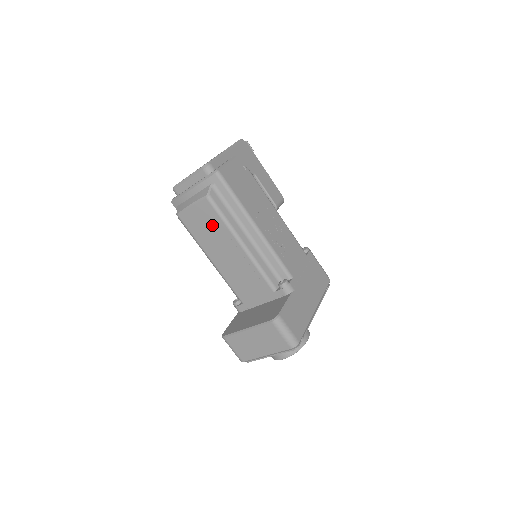
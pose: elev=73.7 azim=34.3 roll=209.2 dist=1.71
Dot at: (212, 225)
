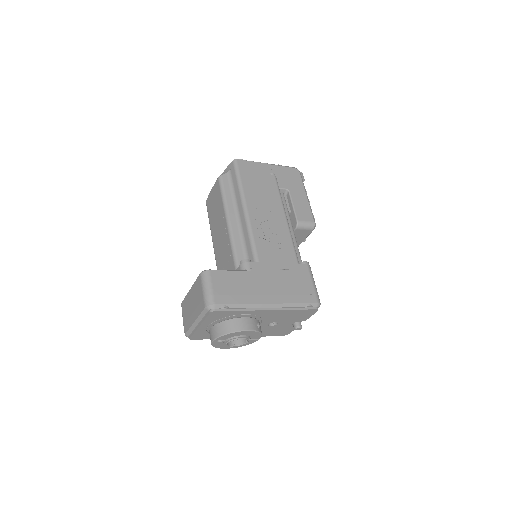
Dot at: (217, 204)
